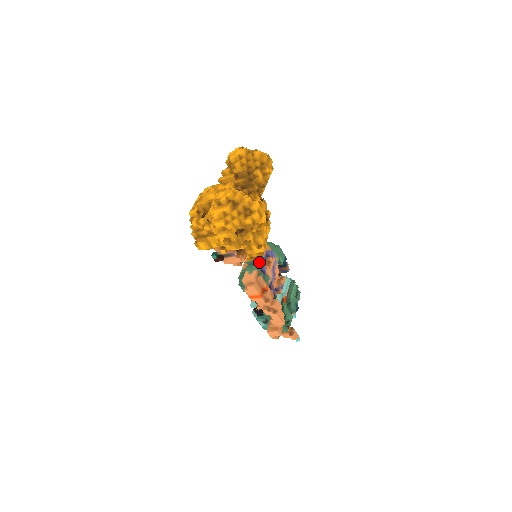
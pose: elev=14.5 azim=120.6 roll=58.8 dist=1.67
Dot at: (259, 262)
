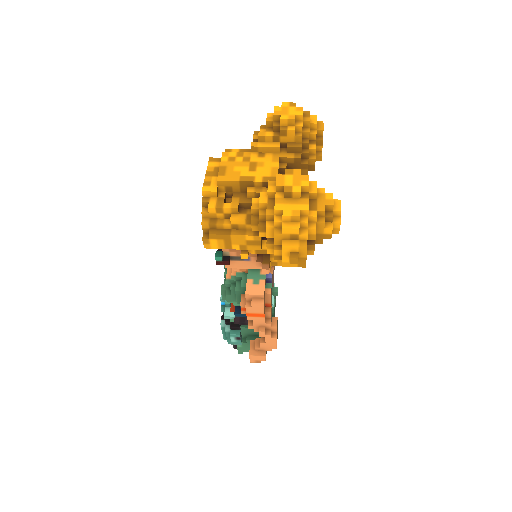
Dot at: occluded
